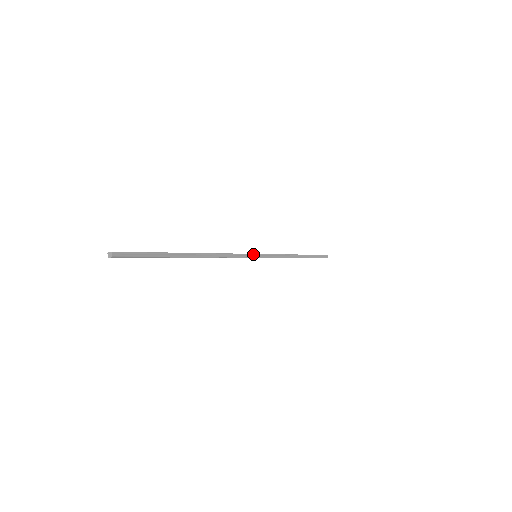
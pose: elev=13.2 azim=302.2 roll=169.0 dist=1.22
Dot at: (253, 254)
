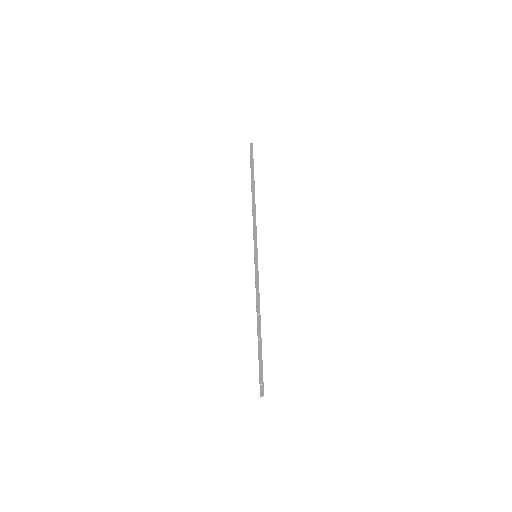
Dot at: occluded
